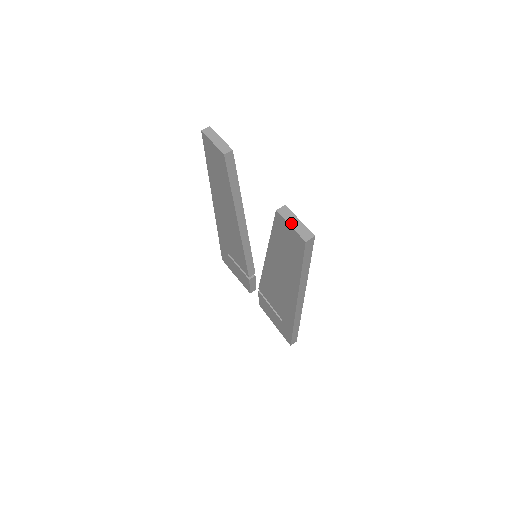
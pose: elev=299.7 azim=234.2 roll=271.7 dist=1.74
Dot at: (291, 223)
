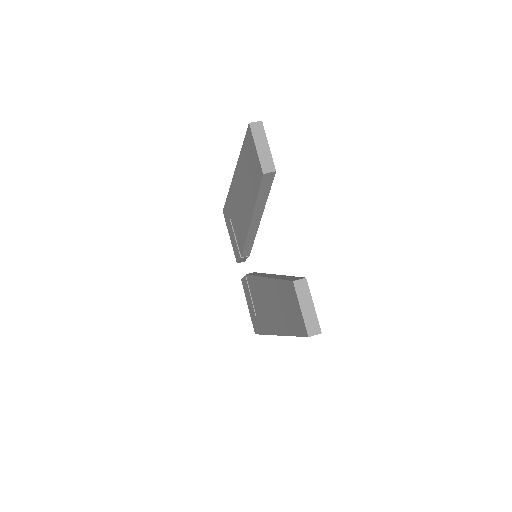
Dot at: (303, 306)
